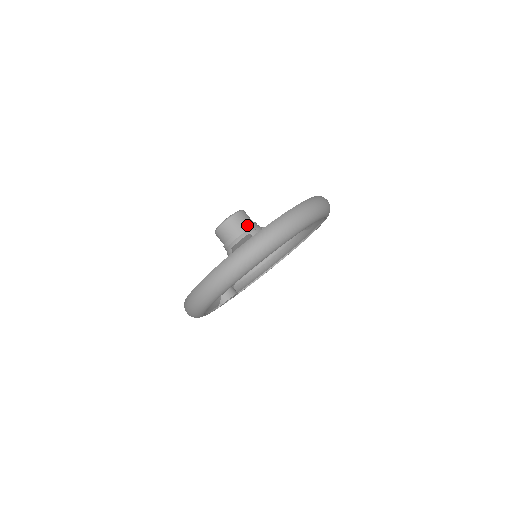
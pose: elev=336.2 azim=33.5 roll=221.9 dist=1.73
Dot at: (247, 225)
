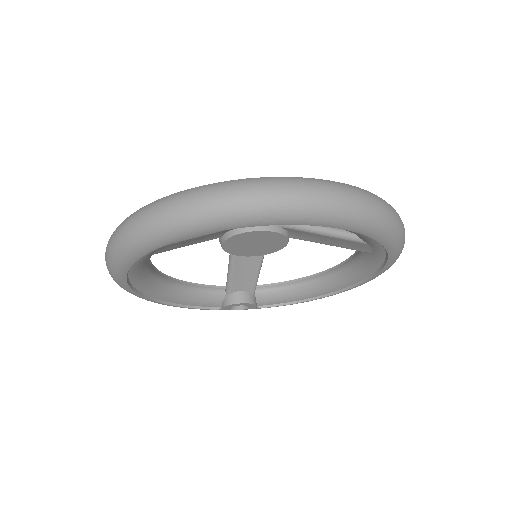
Dot at: occluded
